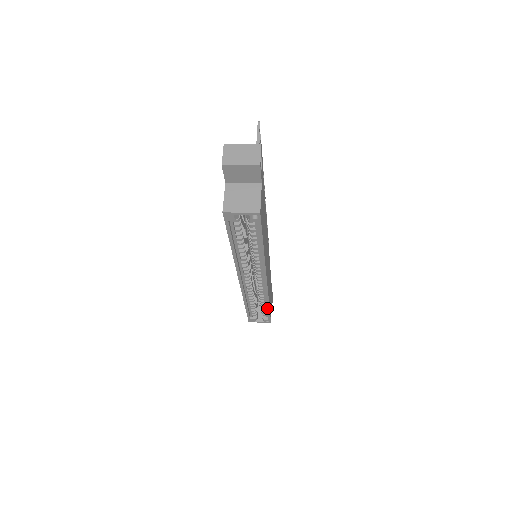
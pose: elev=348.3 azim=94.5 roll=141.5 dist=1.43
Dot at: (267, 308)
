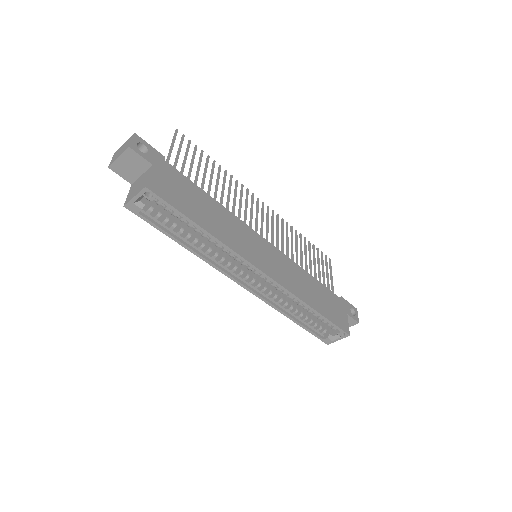
Dot at: (316, 314)
